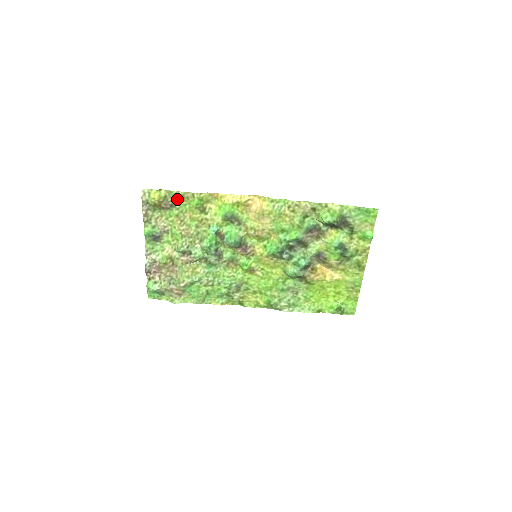
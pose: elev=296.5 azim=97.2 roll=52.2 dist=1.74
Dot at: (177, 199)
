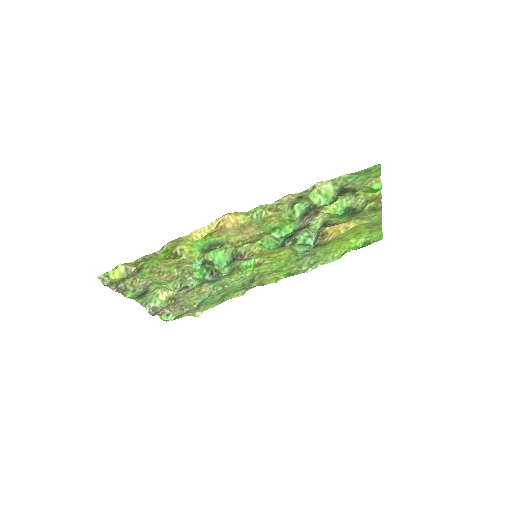
Dot at: (140, 263)
